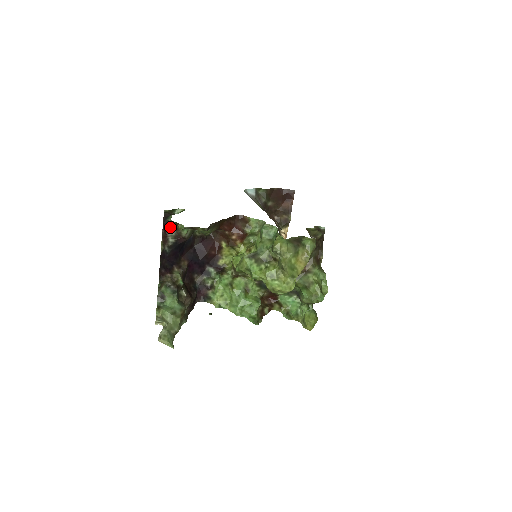
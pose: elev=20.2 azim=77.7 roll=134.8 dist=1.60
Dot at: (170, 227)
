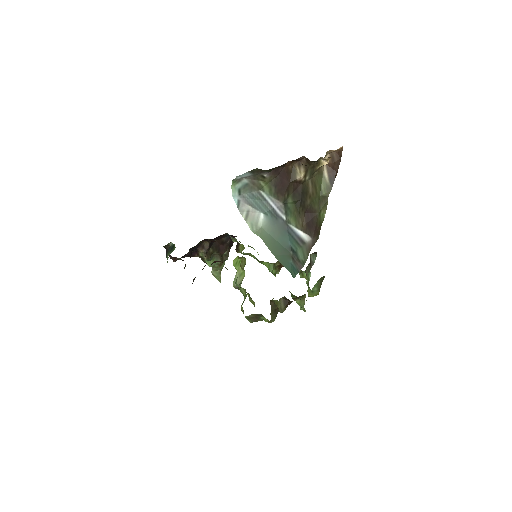
Dot at: occluded
